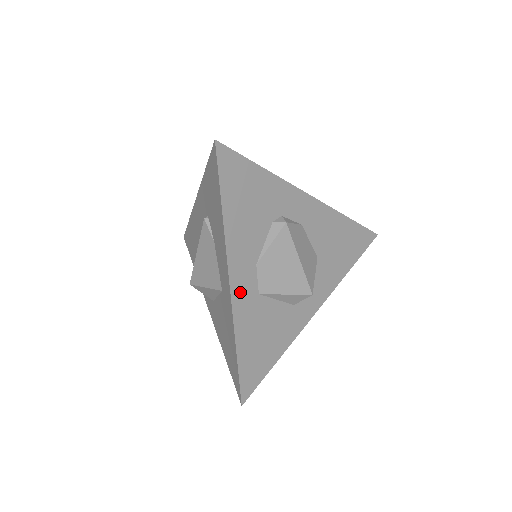
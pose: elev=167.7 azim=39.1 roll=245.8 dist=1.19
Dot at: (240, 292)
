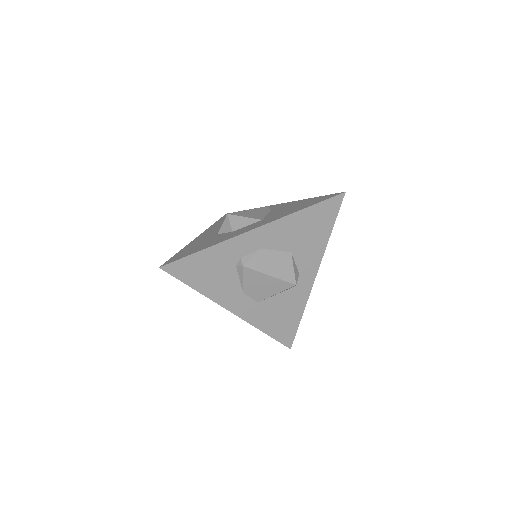
Dot at: (243, 311)
